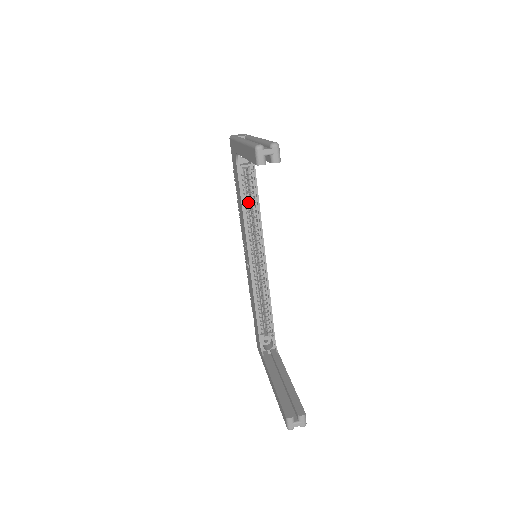
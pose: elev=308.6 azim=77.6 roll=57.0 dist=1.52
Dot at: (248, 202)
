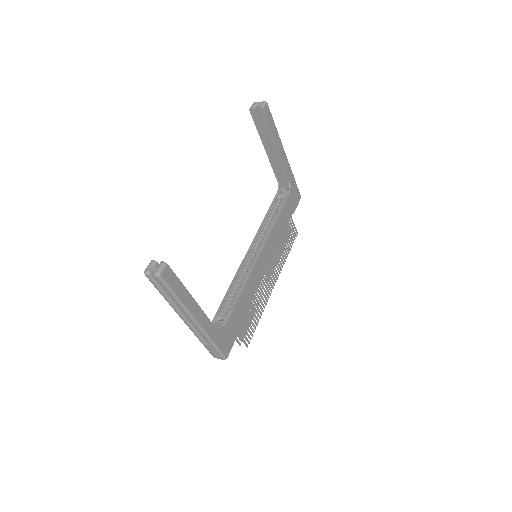
Dot at: (272, 219)
